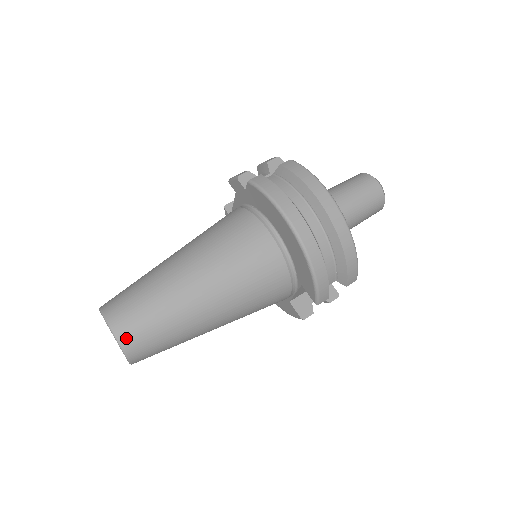
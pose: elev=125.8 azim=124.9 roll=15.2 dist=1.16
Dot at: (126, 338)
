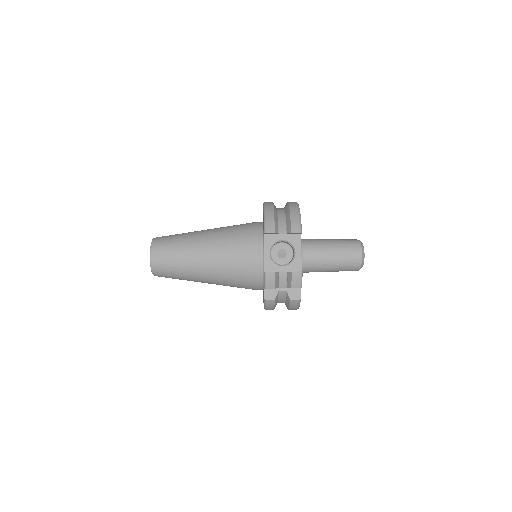
Dot at: occluded
